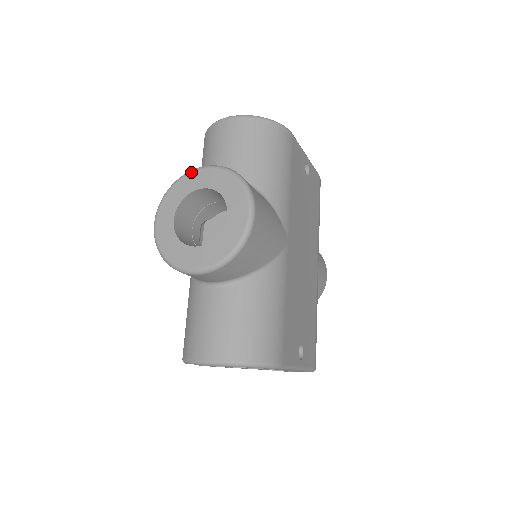
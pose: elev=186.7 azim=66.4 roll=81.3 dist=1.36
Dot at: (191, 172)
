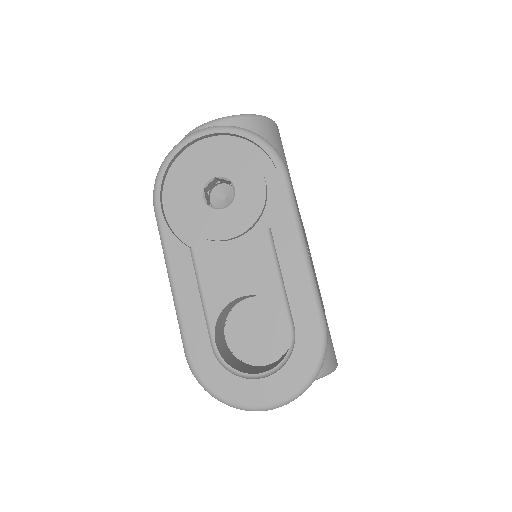
Dot at: occluded
